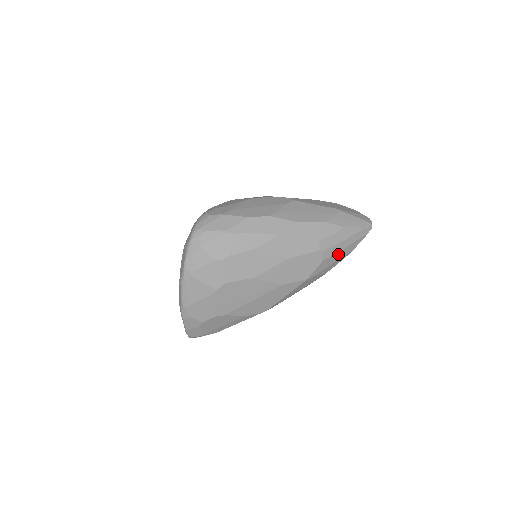
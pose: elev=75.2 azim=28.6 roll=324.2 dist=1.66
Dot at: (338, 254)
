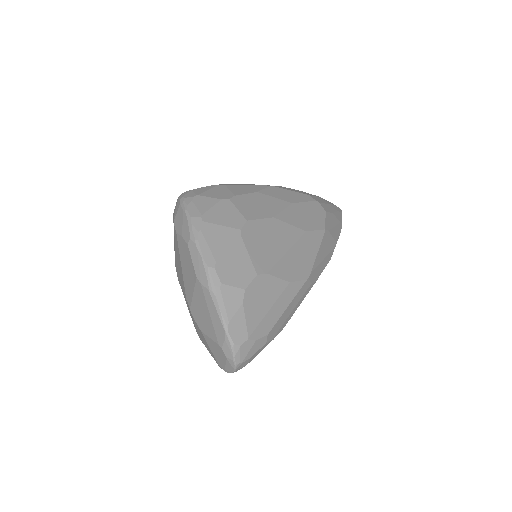
Dot at: (333, 216)
